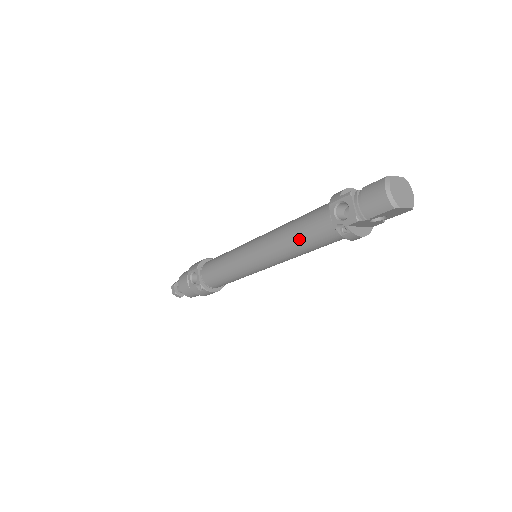
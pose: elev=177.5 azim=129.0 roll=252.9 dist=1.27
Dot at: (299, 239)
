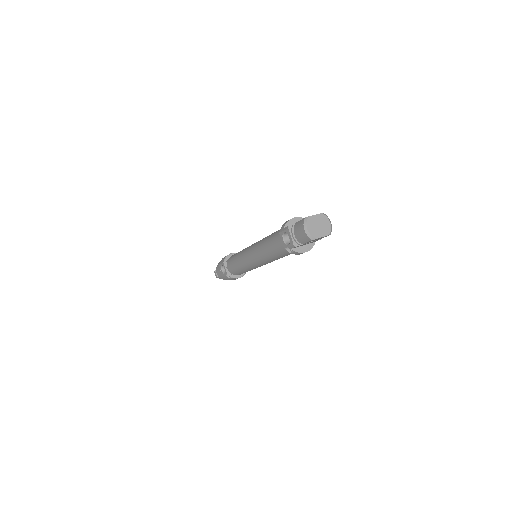
Dot at: (271, 252)
